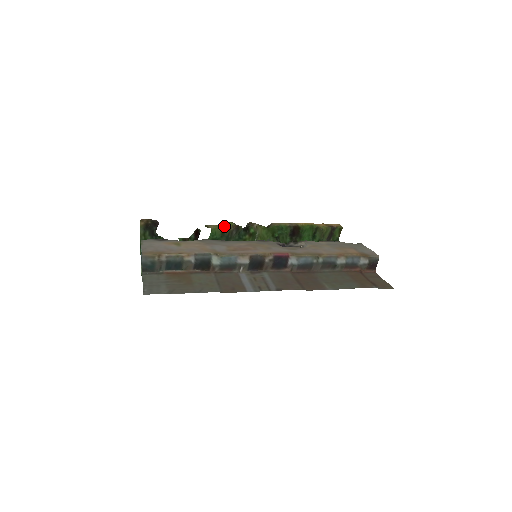
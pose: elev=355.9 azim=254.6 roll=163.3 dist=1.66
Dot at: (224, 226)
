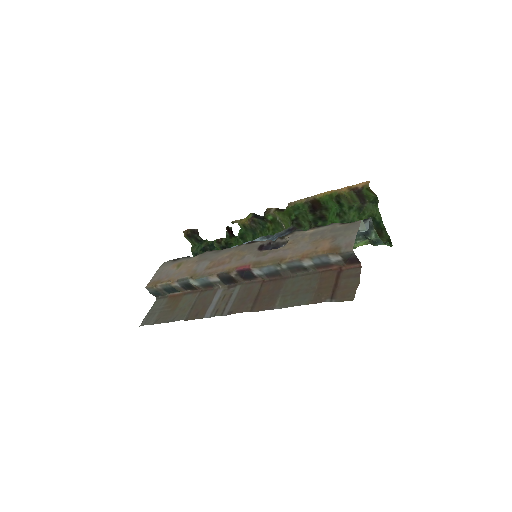
Dot at: (245, 220)
